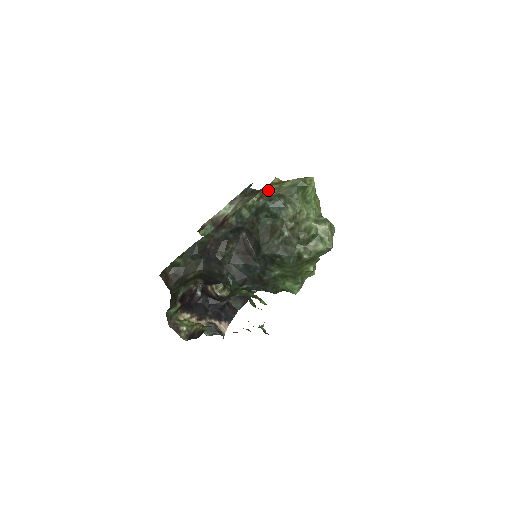
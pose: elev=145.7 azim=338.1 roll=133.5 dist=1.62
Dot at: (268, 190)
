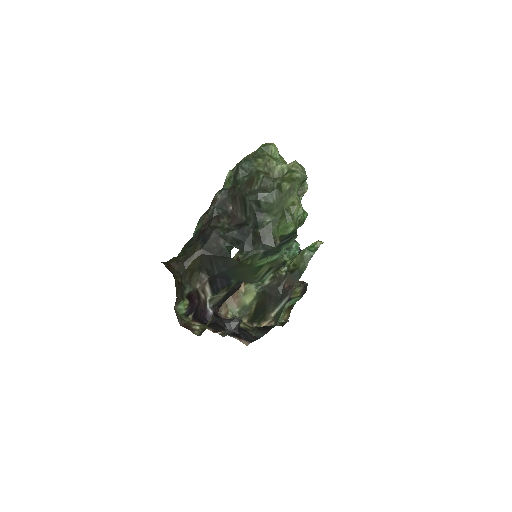
Dot at: (240, 161)
